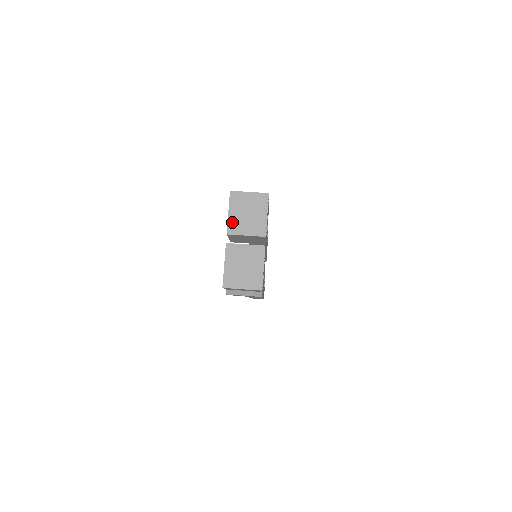
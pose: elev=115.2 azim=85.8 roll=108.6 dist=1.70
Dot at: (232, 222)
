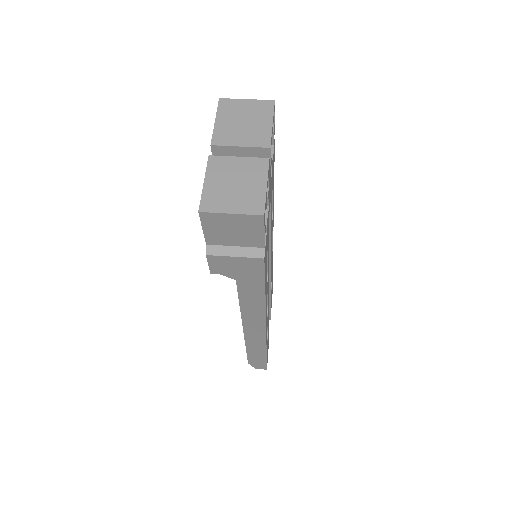
Dot at: (220, 131)
